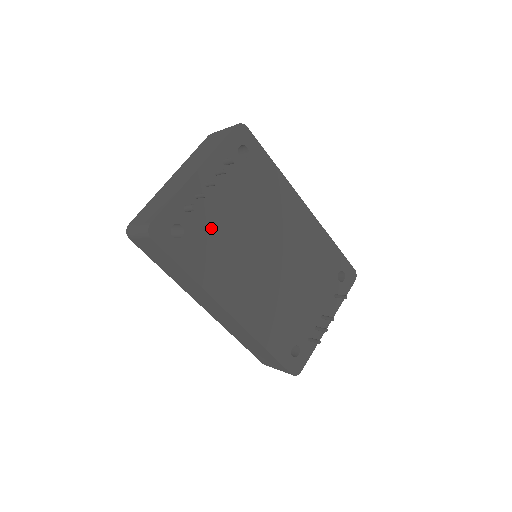
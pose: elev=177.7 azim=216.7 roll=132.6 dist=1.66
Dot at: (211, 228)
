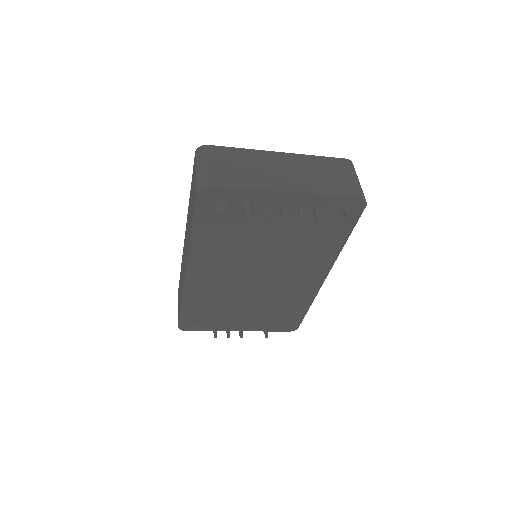
Dot at: (246, 227)
